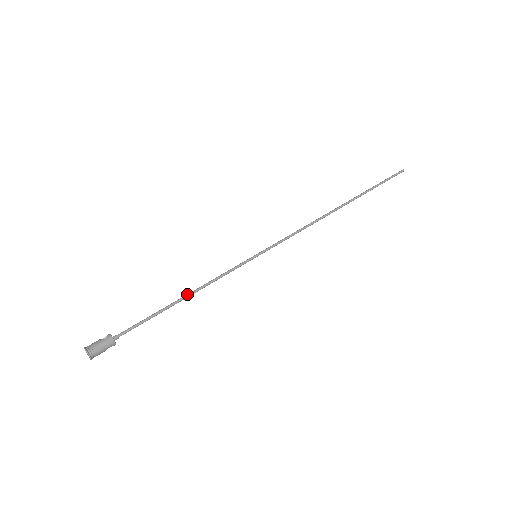
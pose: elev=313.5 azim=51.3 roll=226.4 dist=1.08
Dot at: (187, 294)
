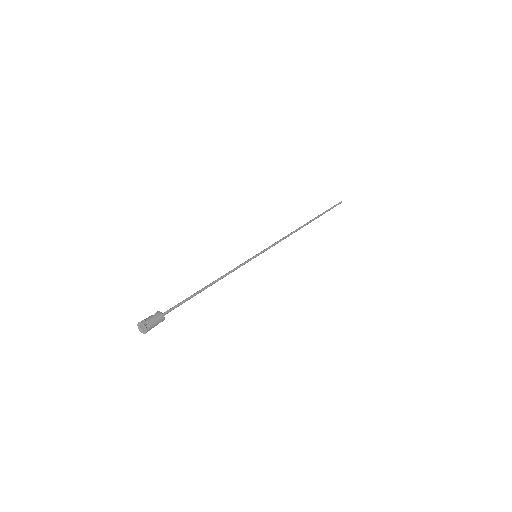
Dot at: (212, 282)
